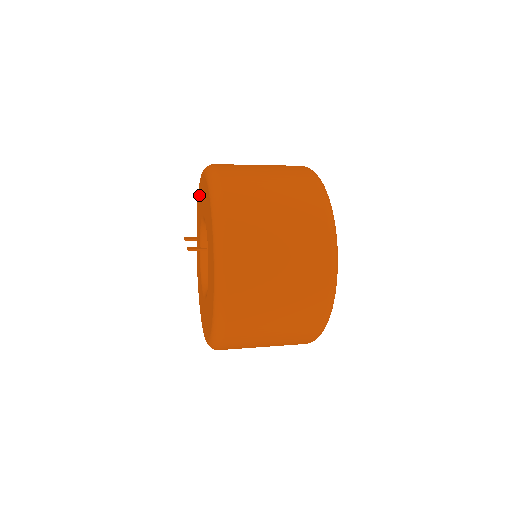
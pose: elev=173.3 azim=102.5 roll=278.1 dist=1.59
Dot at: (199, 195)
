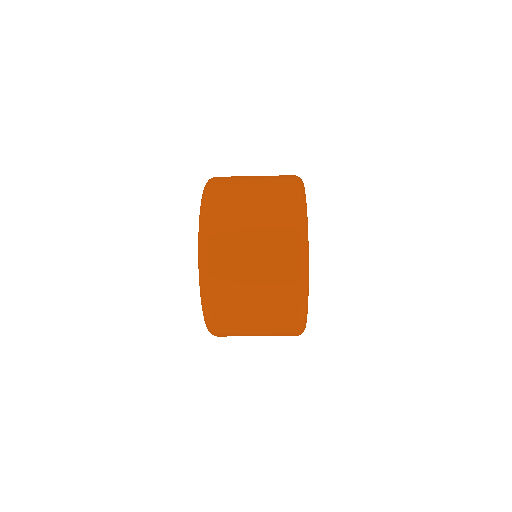
Dot at: occluded
